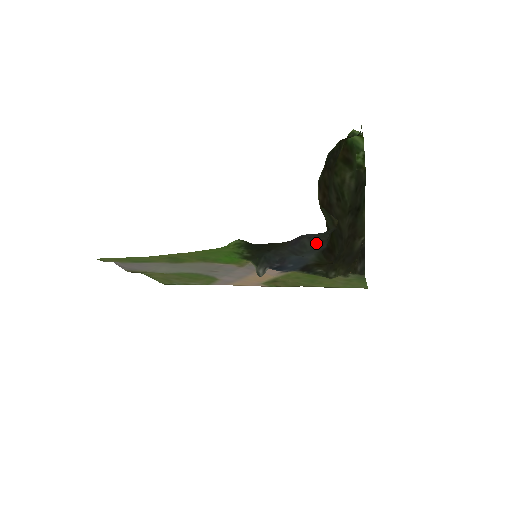
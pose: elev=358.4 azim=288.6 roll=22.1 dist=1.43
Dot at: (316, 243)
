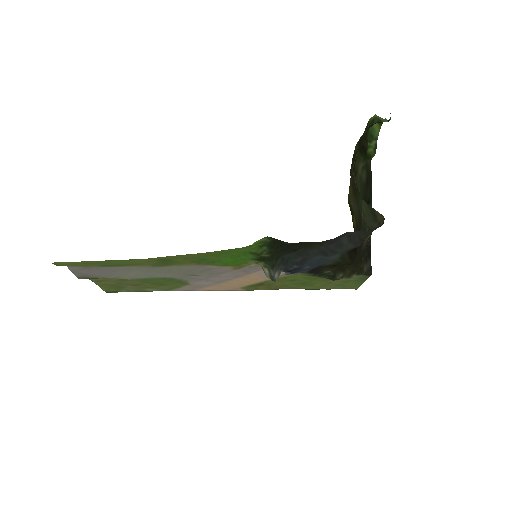
Dot at: (353, 242)
